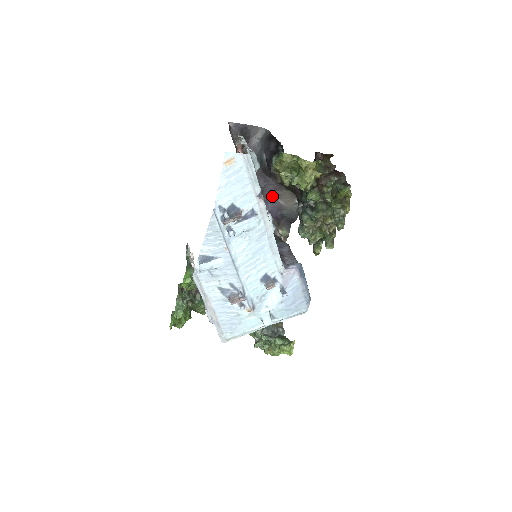
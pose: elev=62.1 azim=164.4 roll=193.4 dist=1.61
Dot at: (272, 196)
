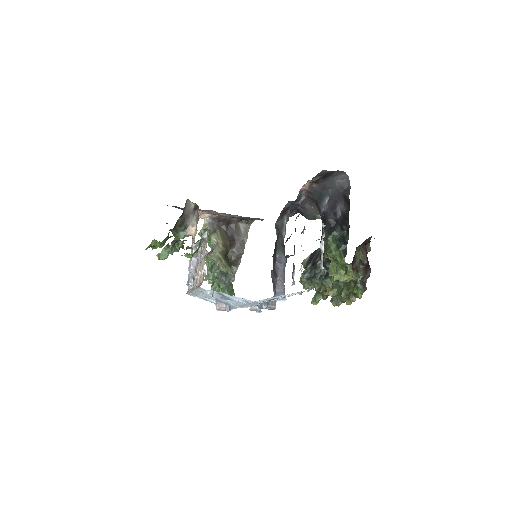
Dot at: occluded
